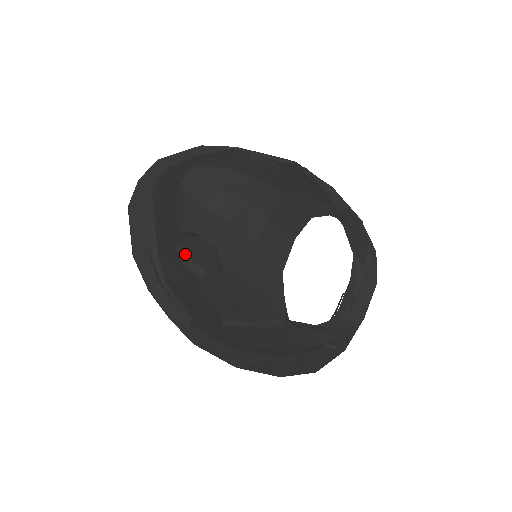
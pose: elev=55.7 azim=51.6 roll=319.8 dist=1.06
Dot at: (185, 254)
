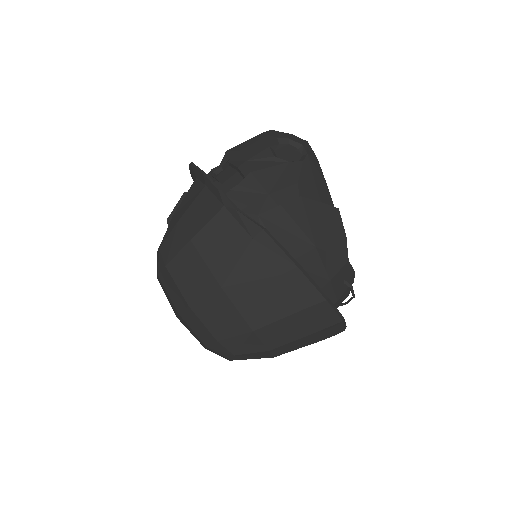
Dot at: (274, 153)
